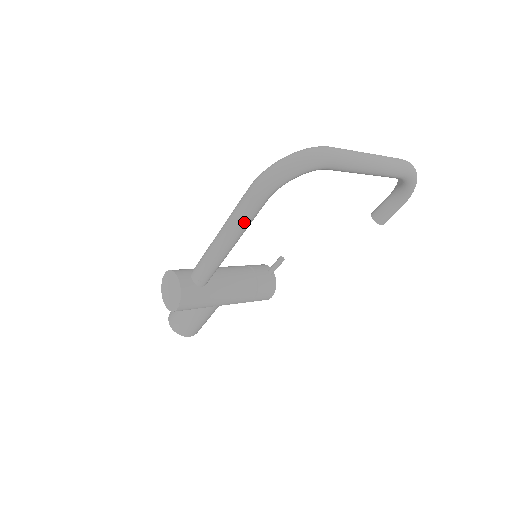
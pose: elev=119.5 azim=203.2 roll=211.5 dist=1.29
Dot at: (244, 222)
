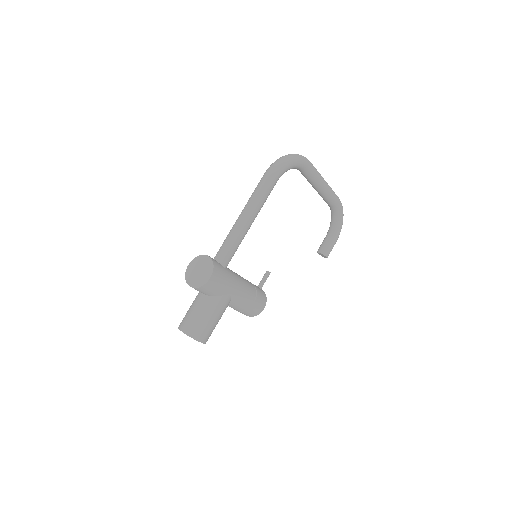
Dot at: (263, 197)
